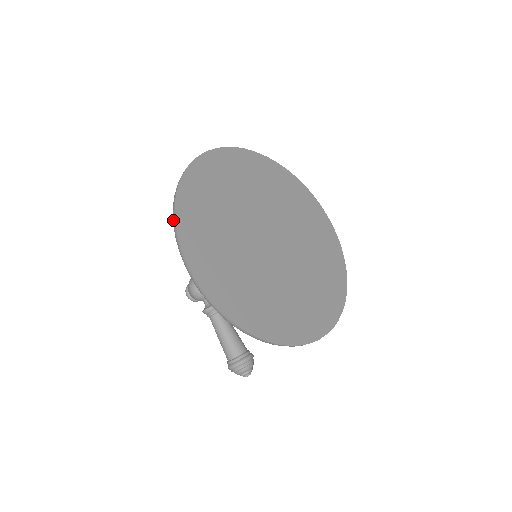
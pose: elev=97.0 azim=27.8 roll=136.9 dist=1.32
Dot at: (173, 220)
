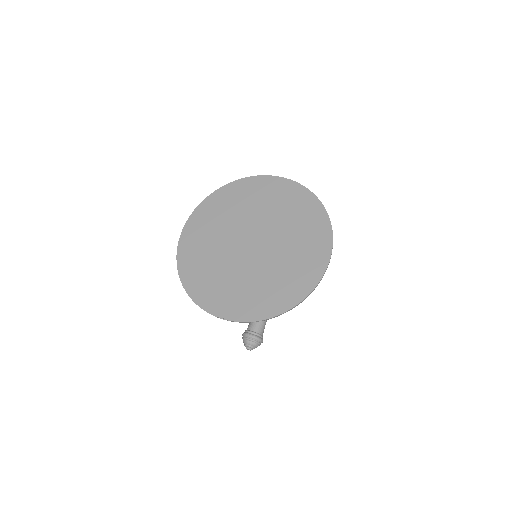
Dot at: (203, 203)
